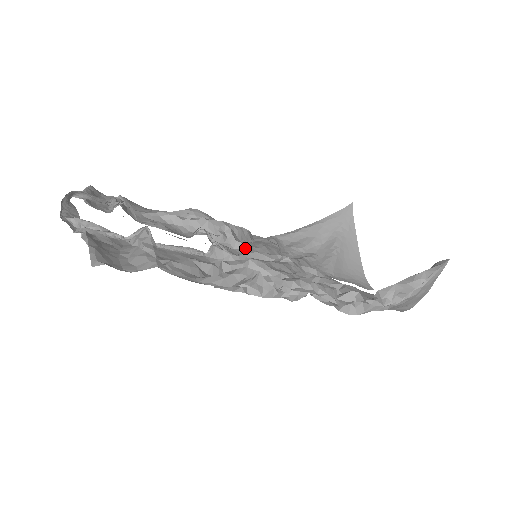
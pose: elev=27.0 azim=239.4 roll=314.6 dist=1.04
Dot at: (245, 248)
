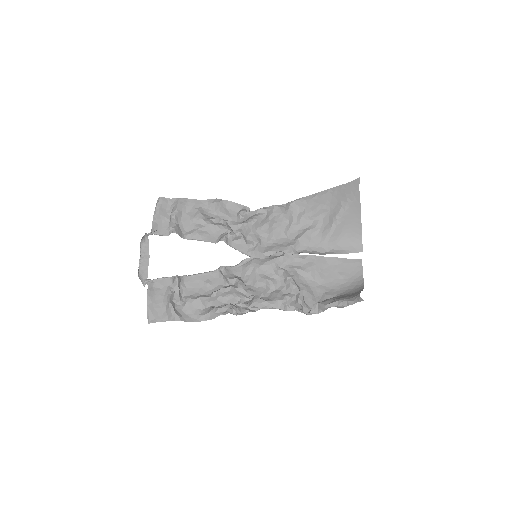
Dot at: (253, 244)
